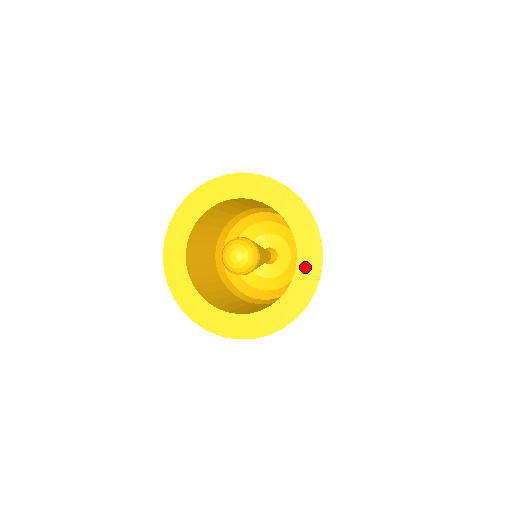
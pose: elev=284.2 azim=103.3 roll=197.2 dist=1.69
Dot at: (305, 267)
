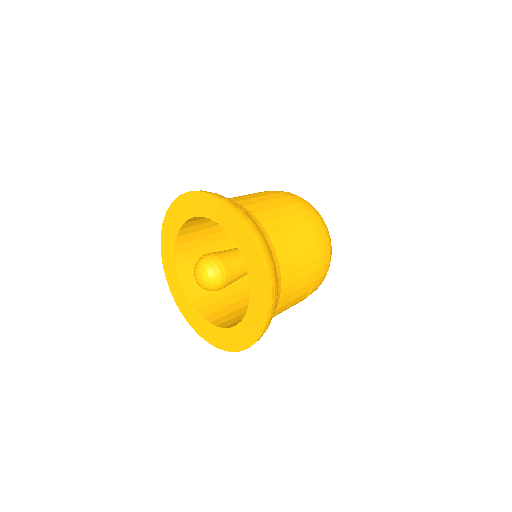
Dot at: (252, 317)
